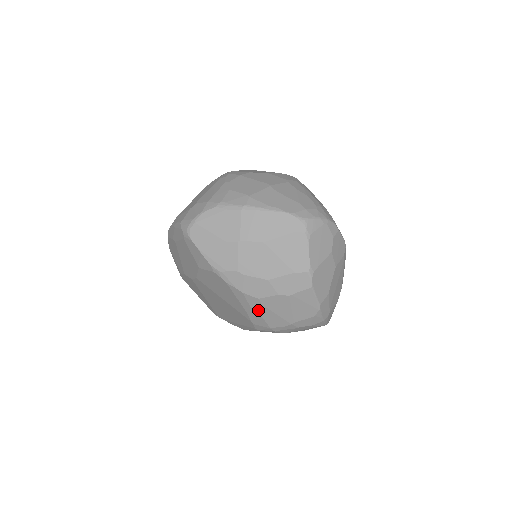
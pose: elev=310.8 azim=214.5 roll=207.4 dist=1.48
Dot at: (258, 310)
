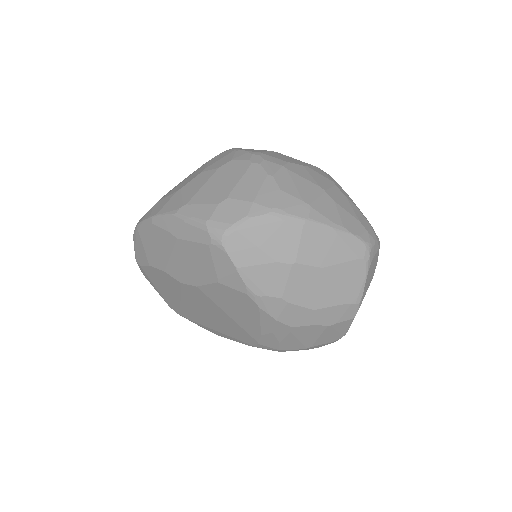
Dot at: (280, 336)
